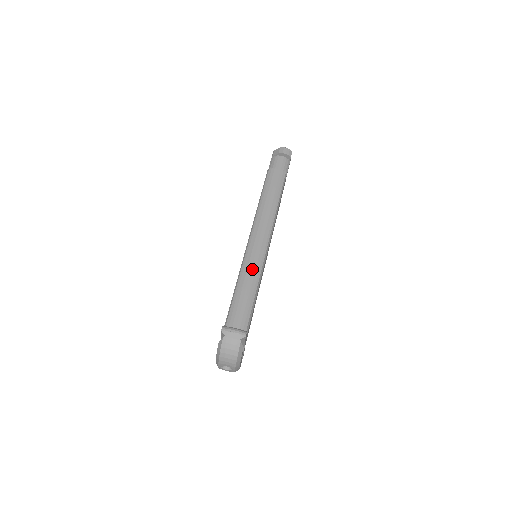
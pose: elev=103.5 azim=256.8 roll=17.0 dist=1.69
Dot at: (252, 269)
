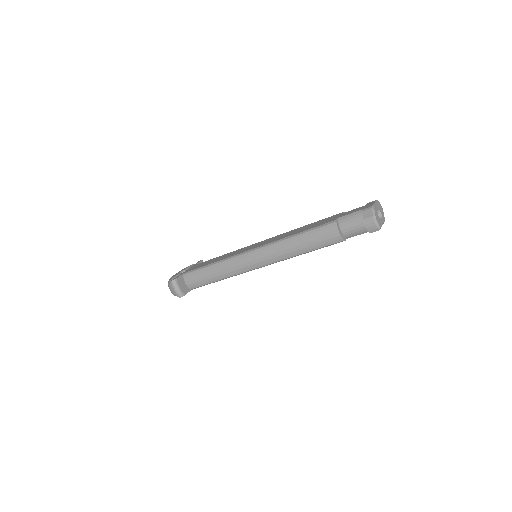
Dot at: (230, 269)
